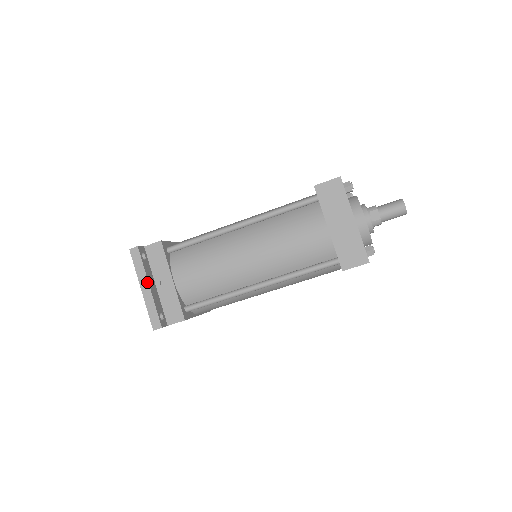
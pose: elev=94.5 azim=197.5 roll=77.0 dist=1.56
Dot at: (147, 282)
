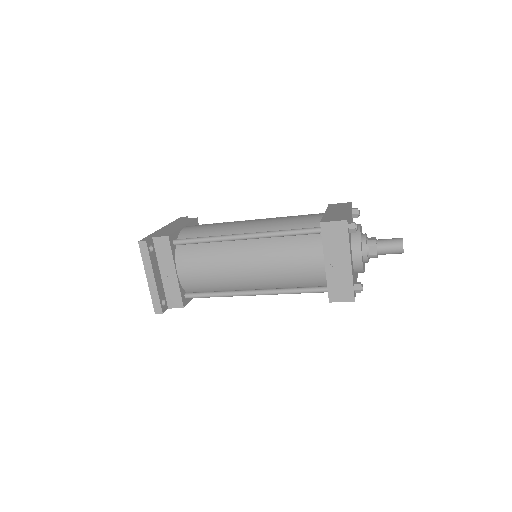
Dot at: (152, 274)
